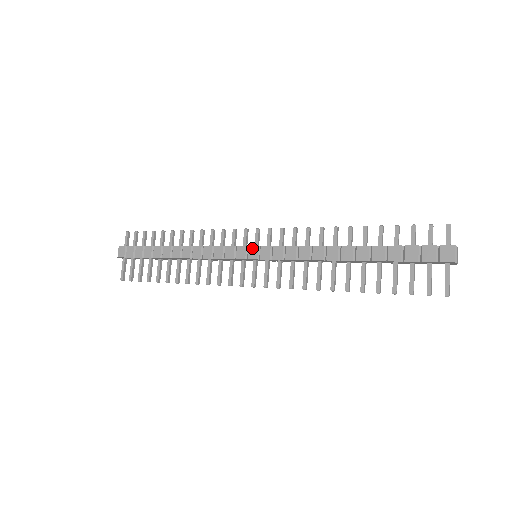
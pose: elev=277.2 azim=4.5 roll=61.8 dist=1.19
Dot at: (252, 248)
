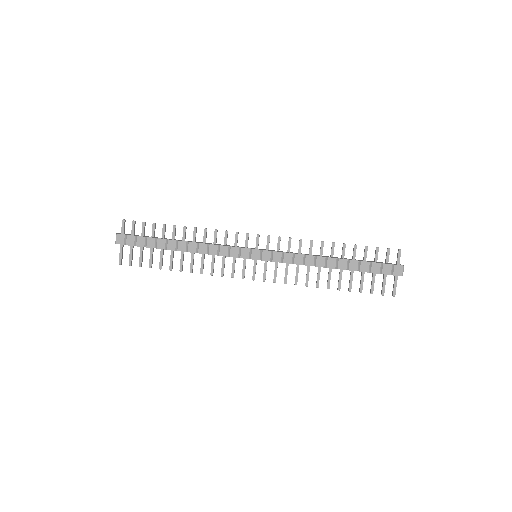
Dot at: (255, 251)
